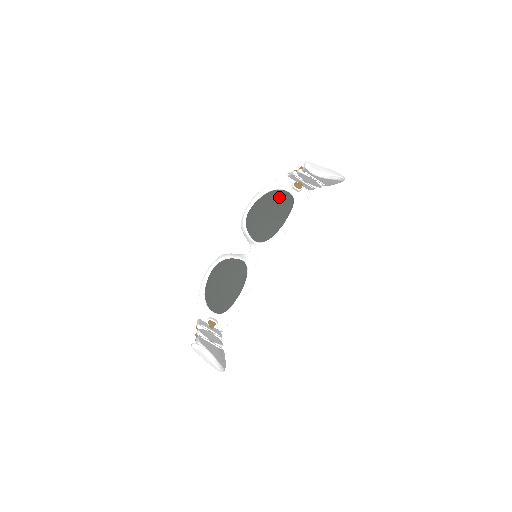
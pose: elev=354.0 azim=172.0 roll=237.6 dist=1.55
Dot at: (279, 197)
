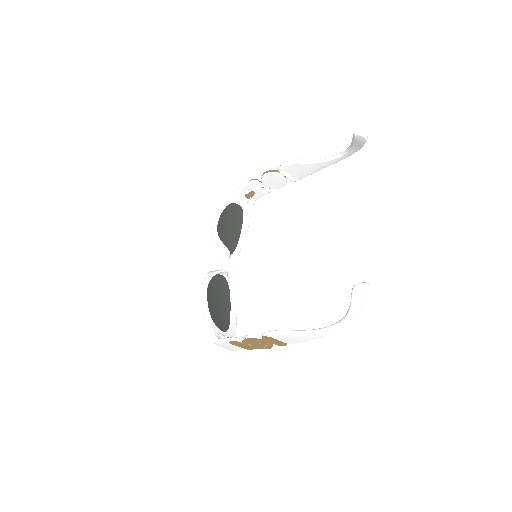
Dot at: (233, 210)
